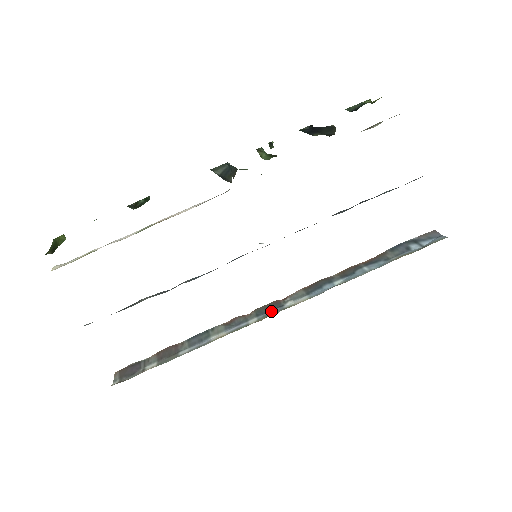
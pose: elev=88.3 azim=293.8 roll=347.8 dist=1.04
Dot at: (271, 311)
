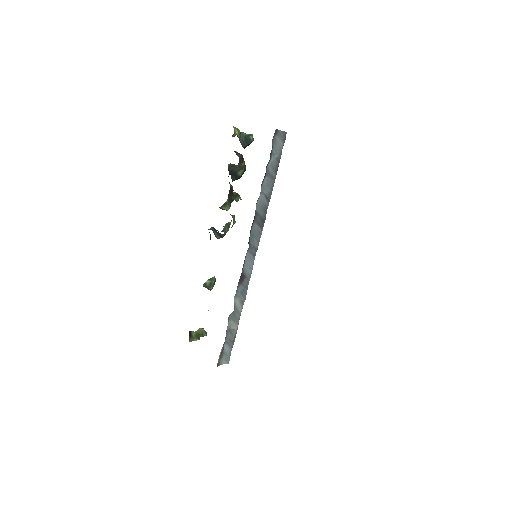
Dot at: occluded
